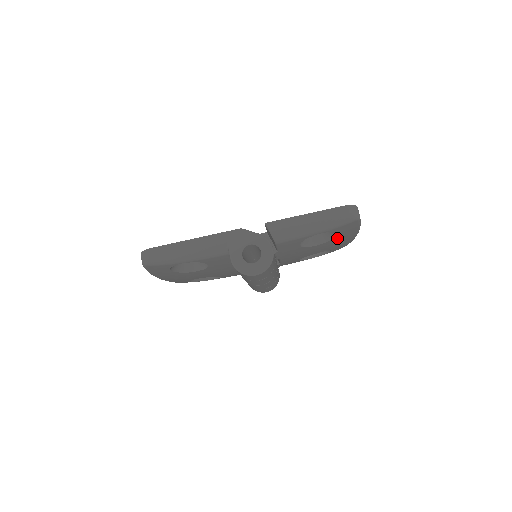
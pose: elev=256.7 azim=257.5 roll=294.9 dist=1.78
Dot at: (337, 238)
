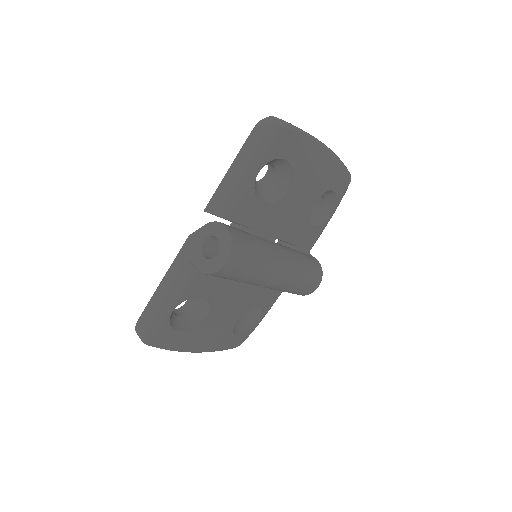
Dot at: (298, 166)
